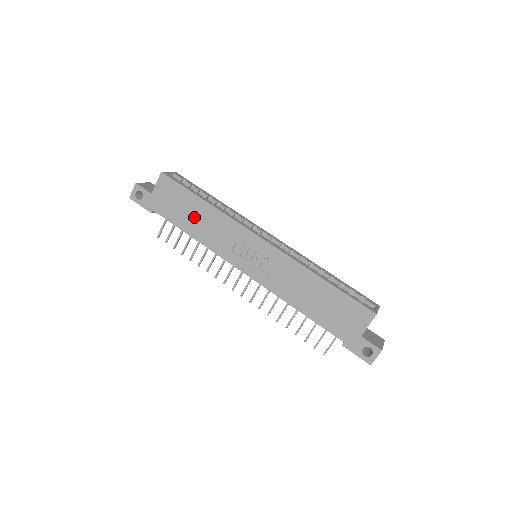
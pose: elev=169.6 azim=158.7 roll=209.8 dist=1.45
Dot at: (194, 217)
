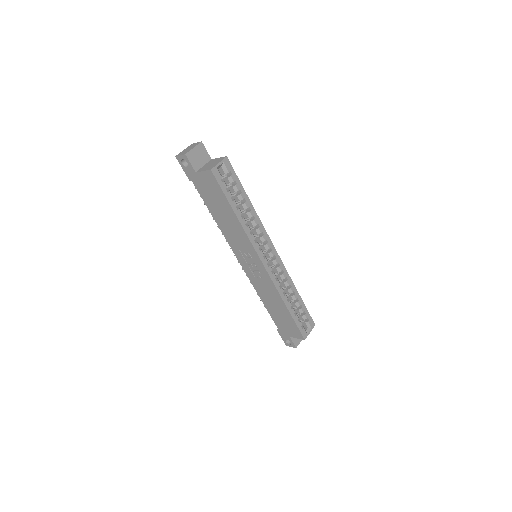
Dot at: (222, 214)
